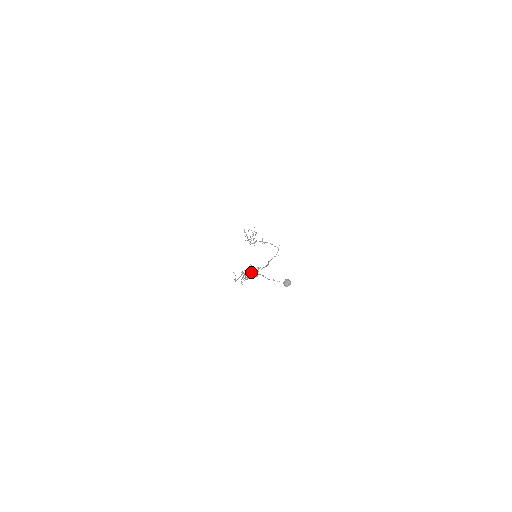
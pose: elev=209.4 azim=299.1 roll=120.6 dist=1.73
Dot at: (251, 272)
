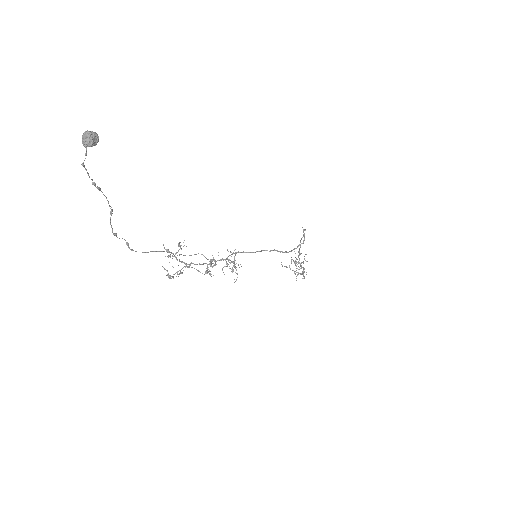
Dot at: occluded
